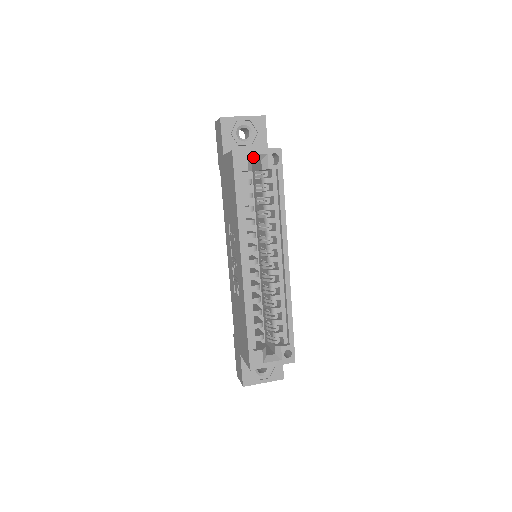
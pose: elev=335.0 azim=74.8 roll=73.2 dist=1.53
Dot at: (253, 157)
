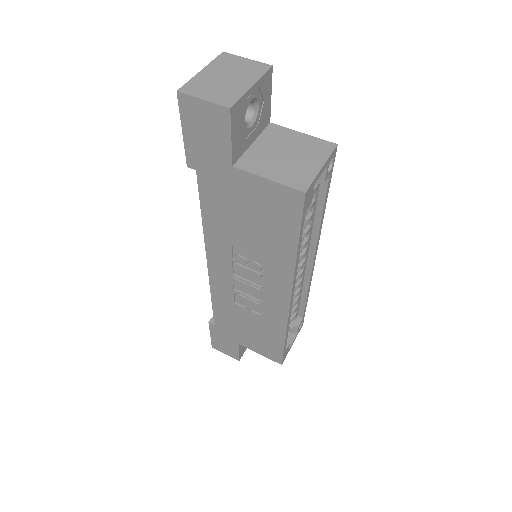
Dot at: occluded
